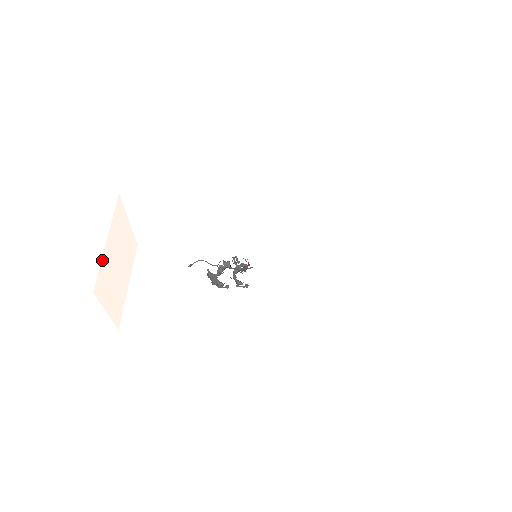
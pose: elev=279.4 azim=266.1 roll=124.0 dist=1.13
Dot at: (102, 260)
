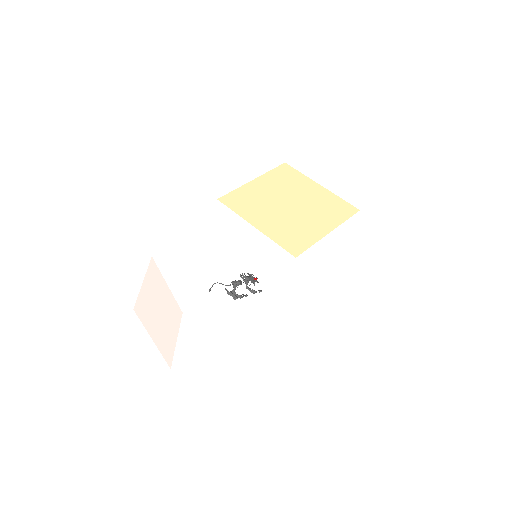
Dot at: (160, 350)
